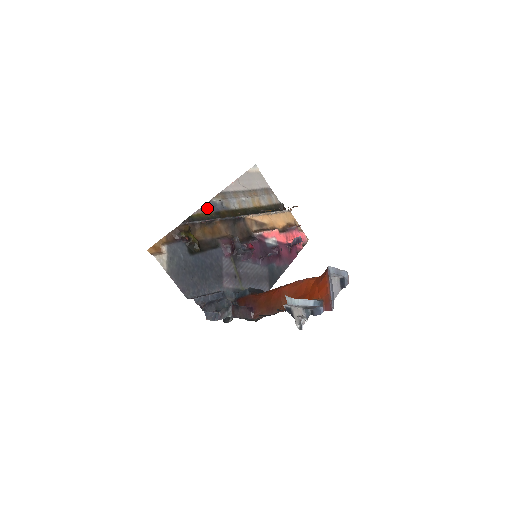
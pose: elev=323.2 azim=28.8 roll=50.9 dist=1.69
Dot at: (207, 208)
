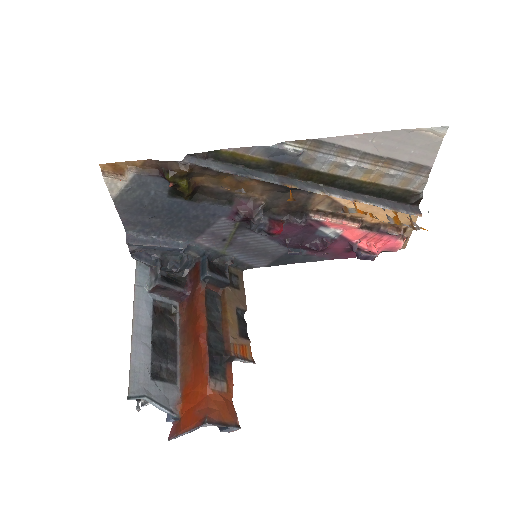
Dot at: (261, 151)
